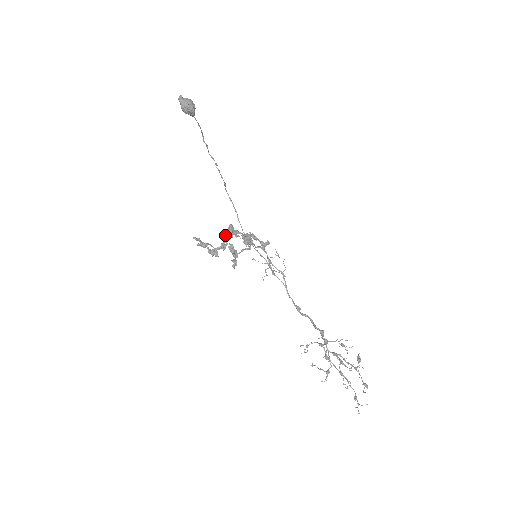
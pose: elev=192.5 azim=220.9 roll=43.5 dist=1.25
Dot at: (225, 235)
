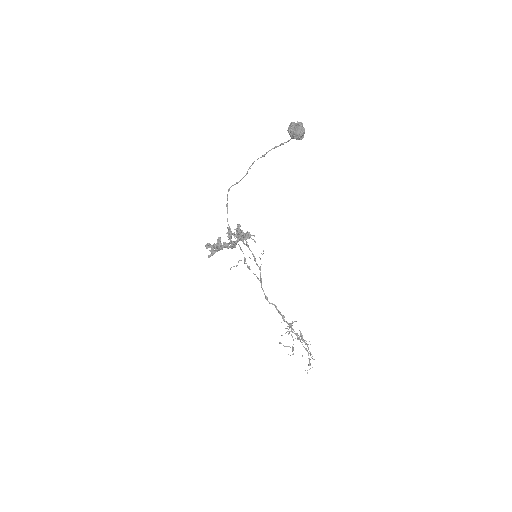
Dot at: (239, 235)
